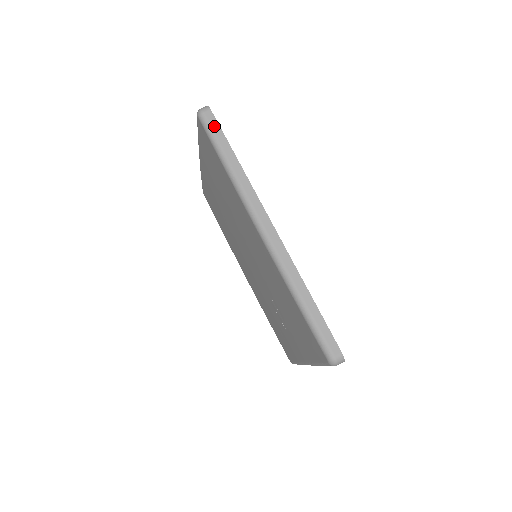
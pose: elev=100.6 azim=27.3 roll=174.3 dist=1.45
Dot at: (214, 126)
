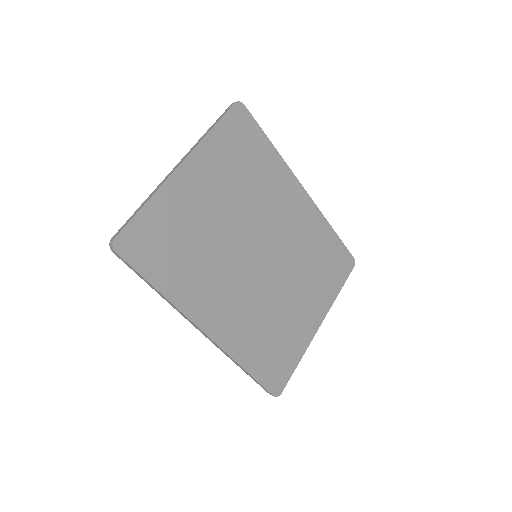
Dot at: (127, 264)
